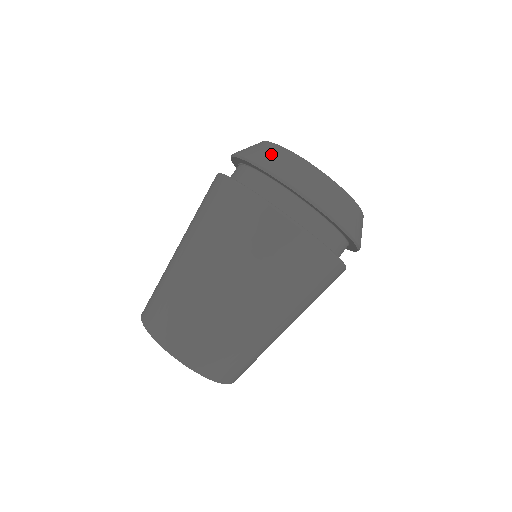
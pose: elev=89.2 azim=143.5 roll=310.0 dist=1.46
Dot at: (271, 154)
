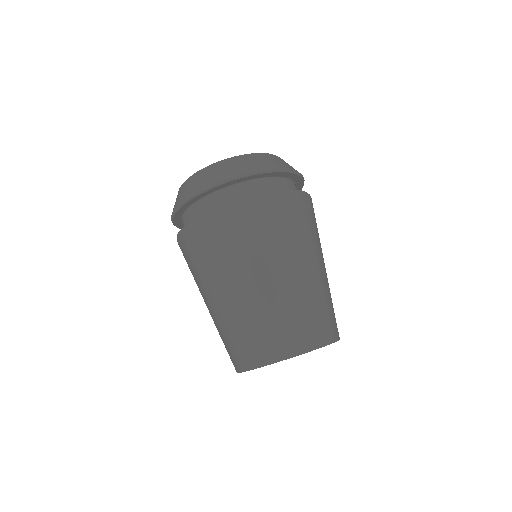
Dot at: occluded
